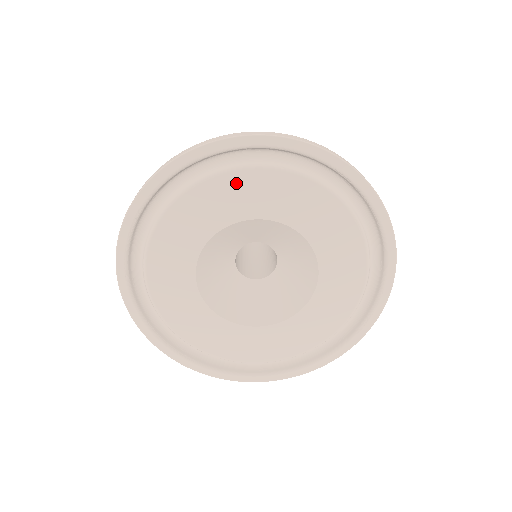
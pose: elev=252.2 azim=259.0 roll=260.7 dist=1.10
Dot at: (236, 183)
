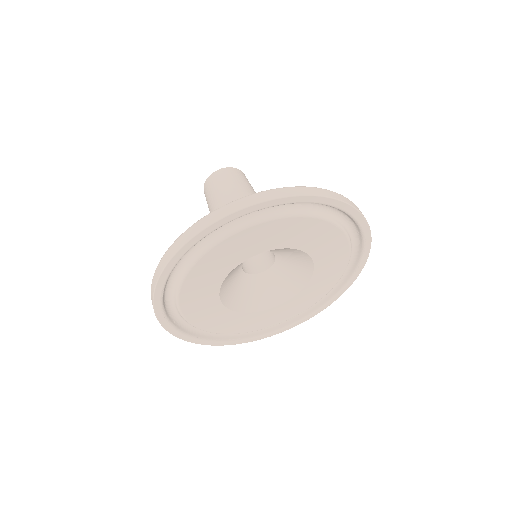
Dot at: (229, 245)
